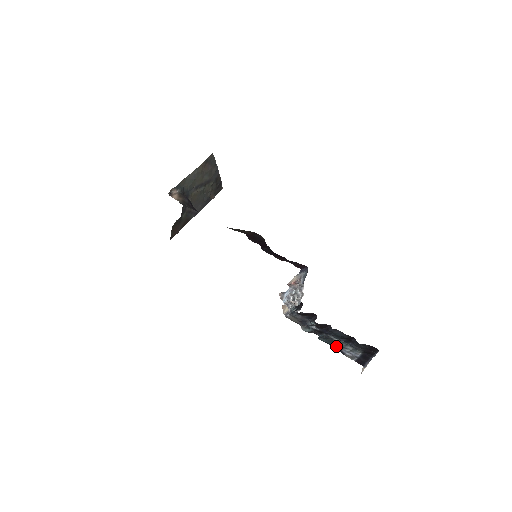
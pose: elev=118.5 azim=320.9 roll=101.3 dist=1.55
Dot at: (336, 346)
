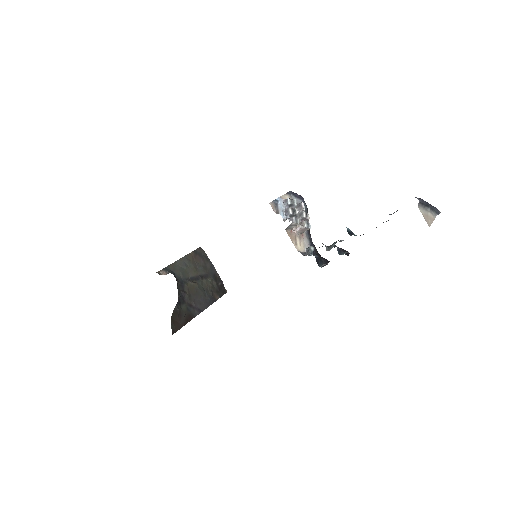
Dot at: occluded
